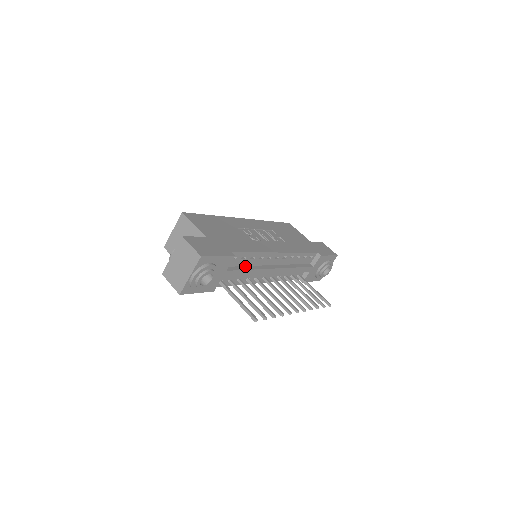
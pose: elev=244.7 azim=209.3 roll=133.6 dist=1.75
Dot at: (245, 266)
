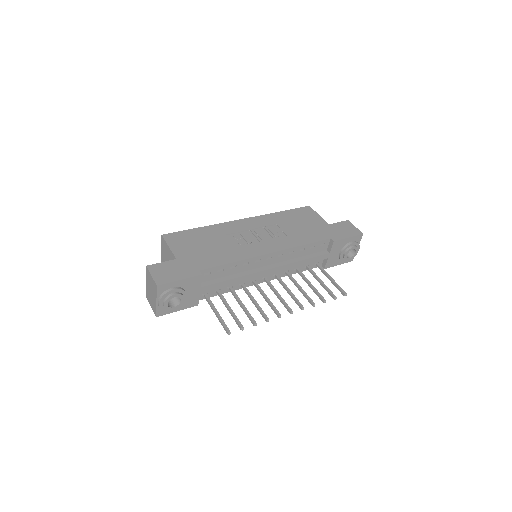
Dot at: (228, 276)
